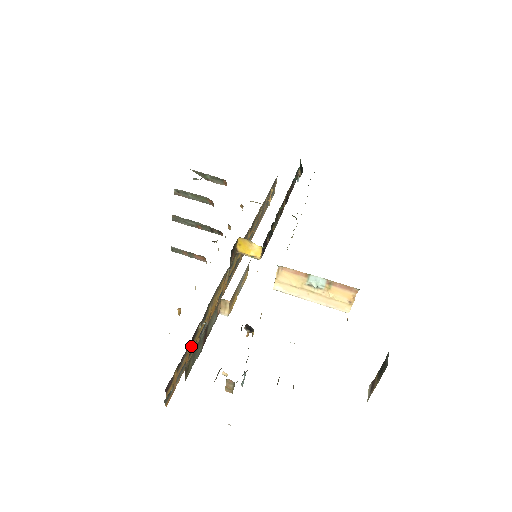
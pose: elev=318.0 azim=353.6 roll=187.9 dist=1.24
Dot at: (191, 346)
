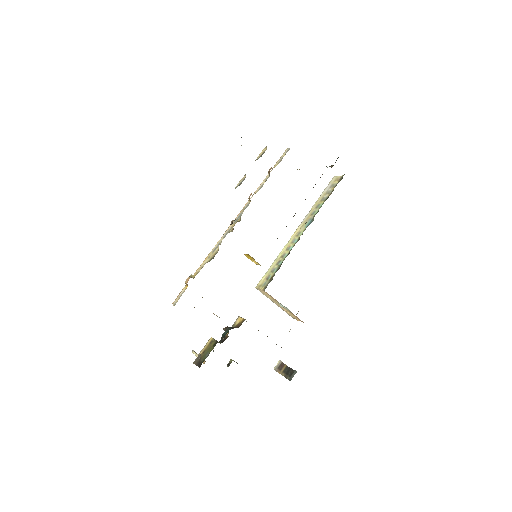
Dot at: occluded
